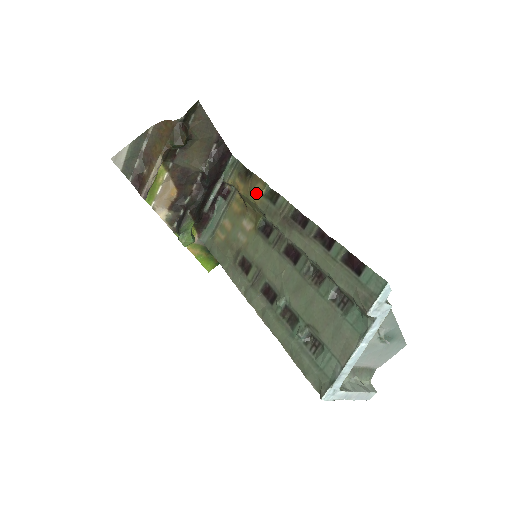
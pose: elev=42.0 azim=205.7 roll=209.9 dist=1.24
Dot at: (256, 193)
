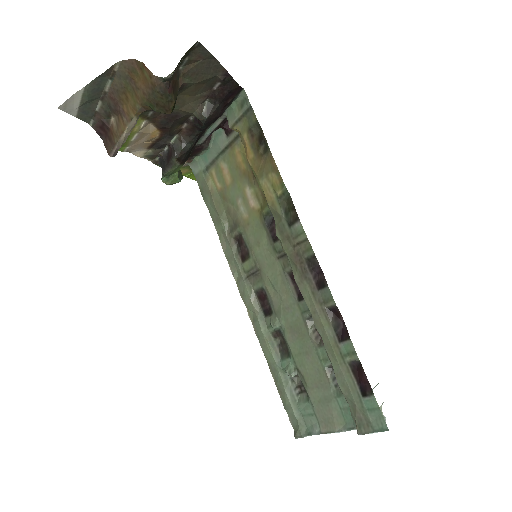
Dot at: (268, 185)
